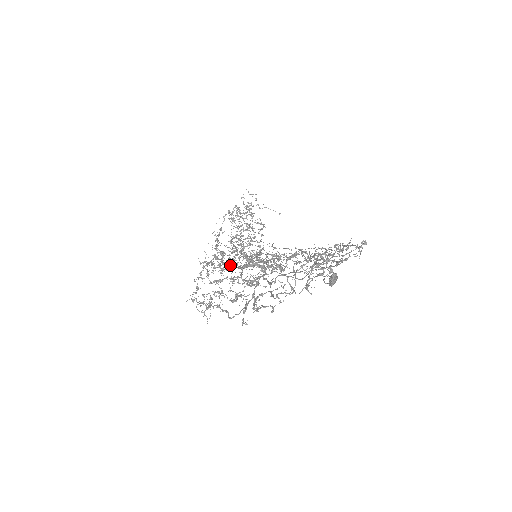
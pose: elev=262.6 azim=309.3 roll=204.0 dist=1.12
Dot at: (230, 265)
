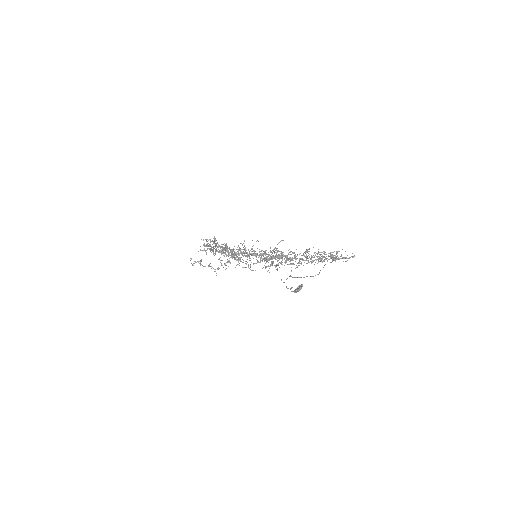
Dot at: occluded
